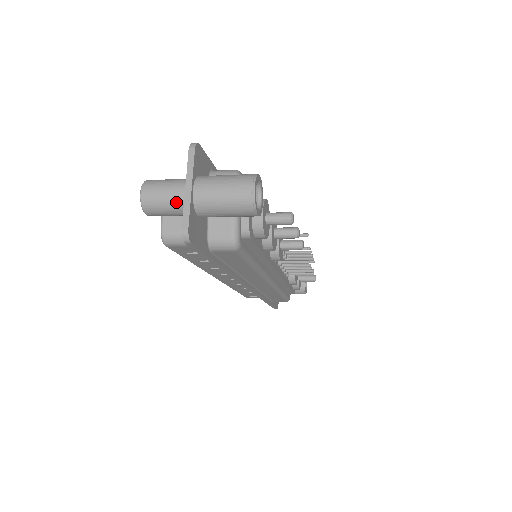
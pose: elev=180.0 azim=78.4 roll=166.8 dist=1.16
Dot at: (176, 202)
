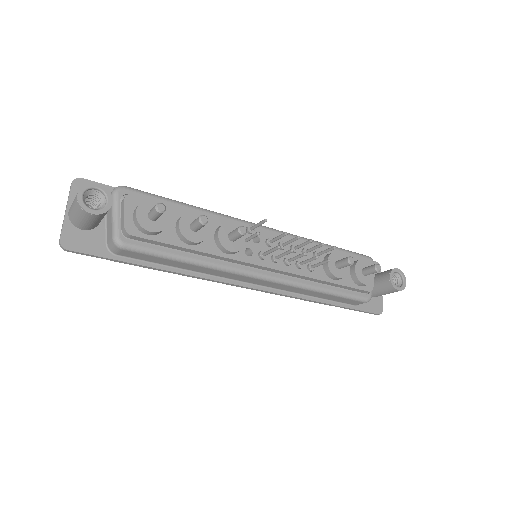
Dot at: occluded
